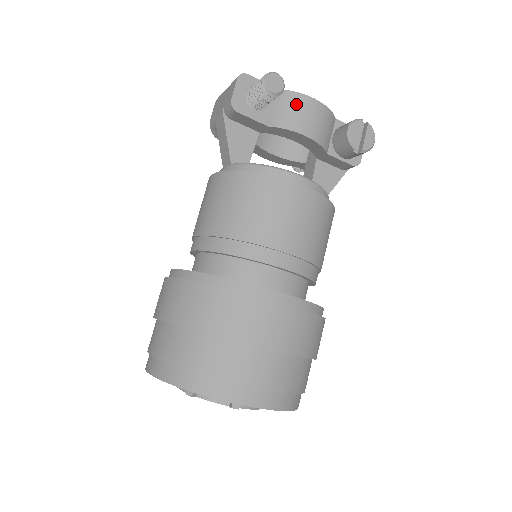
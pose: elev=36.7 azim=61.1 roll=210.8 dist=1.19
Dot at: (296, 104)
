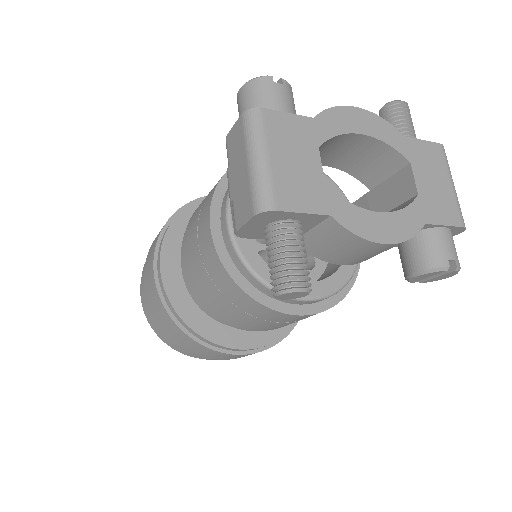
Dot at: (347, 245)
